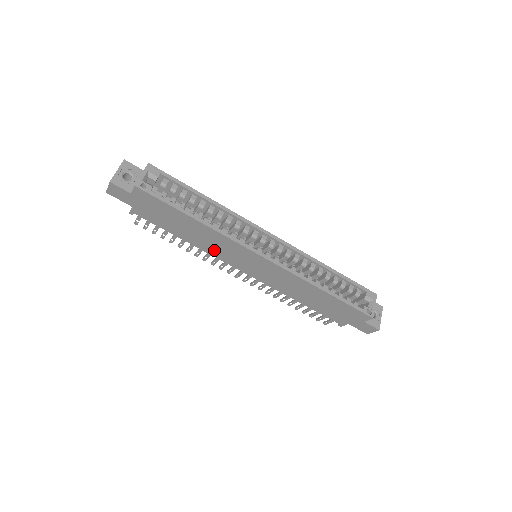
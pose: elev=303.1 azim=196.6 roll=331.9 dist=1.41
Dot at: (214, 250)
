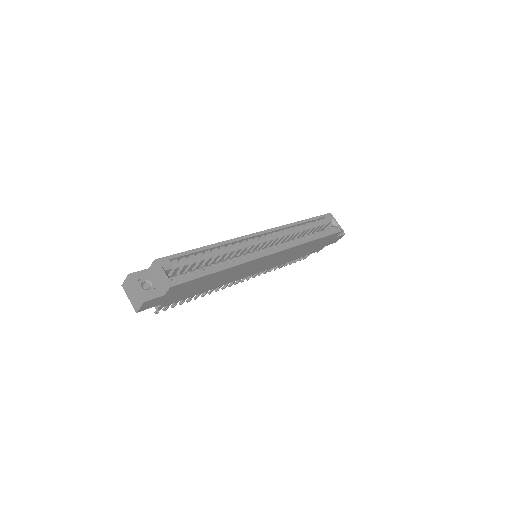
Dot at: (232, 278)
